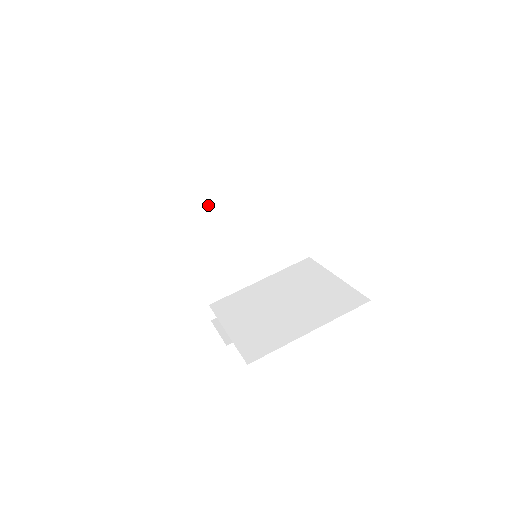
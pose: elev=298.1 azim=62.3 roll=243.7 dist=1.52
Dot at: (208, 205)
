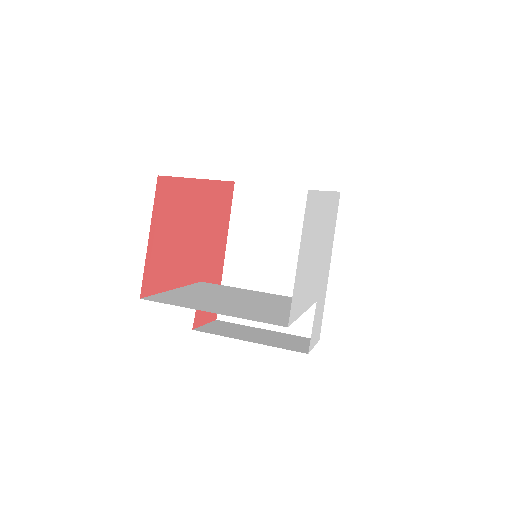
Dot at: (270, 212)
